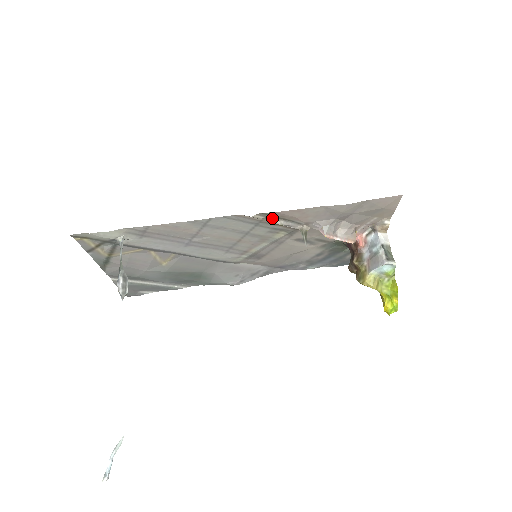
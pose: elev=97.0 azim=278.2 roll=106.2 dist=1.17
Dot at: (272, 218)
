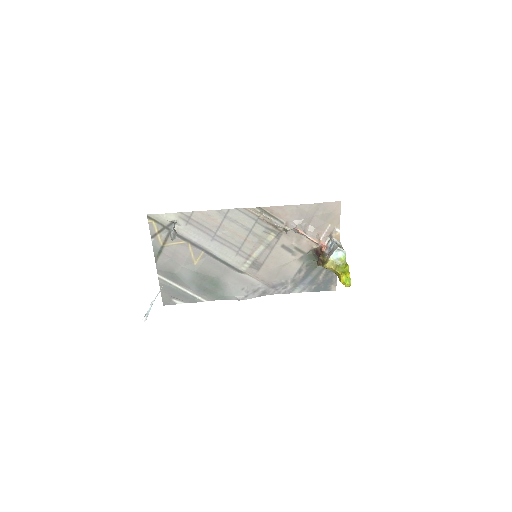
Dot at: (265, 214)
